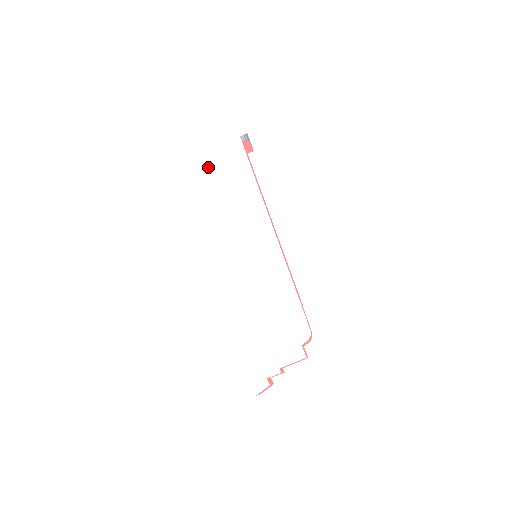
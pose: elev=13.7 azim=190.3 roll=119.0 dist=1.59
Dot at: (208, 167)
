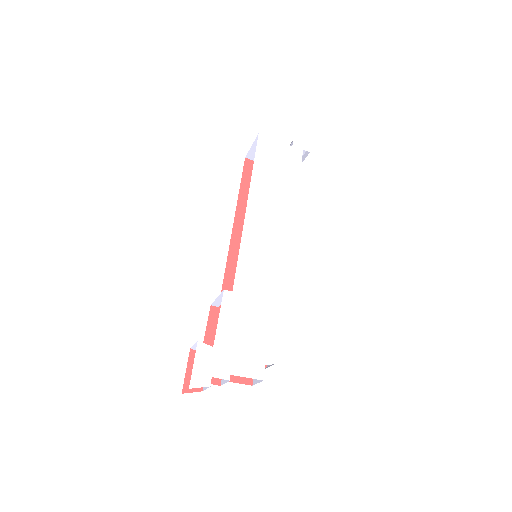
Dot at: (262, 150)
